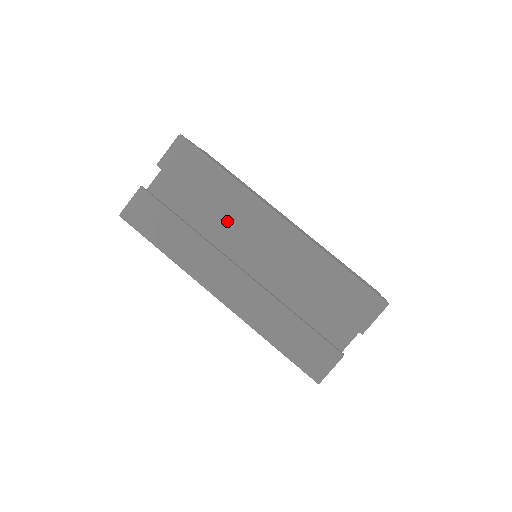
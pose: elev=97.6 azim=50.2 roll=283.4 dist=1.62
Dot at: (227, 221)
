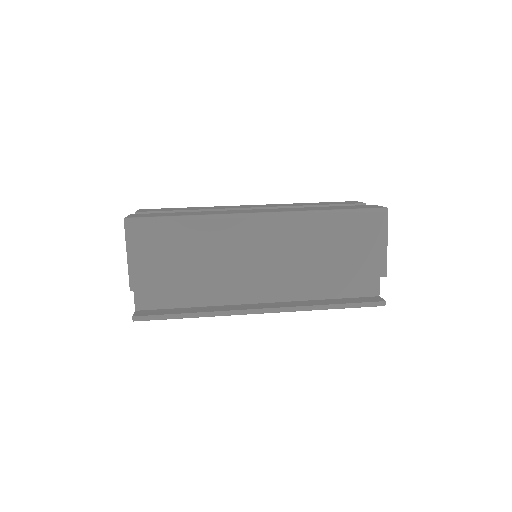
Dot at: (218, 209)
